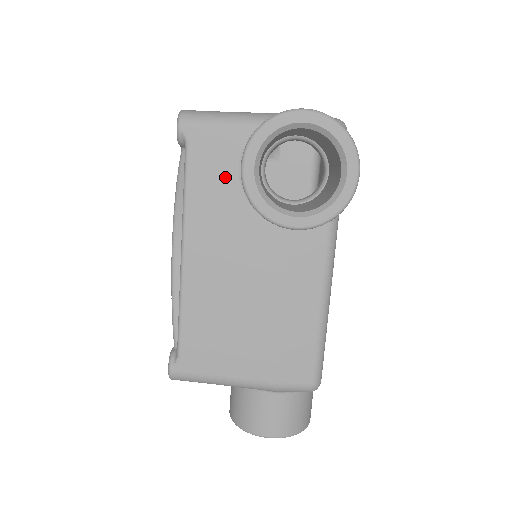
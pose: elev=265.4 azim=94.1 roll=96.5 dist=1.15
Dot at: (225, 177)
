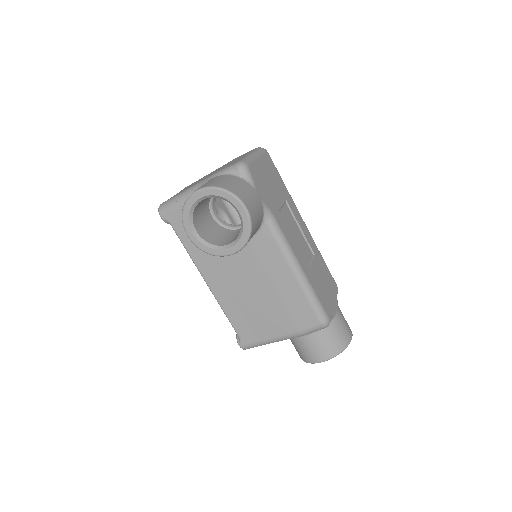
Dot at: occluded
